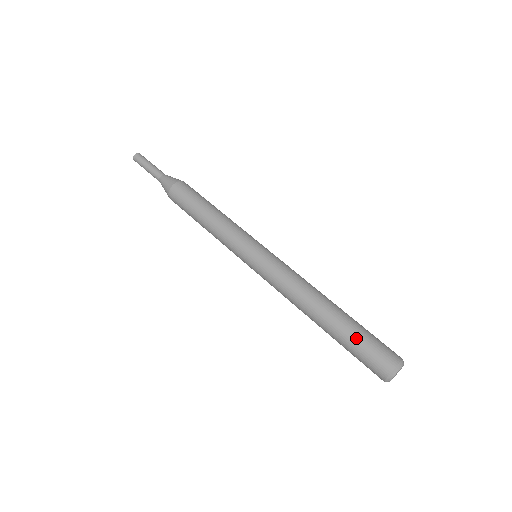
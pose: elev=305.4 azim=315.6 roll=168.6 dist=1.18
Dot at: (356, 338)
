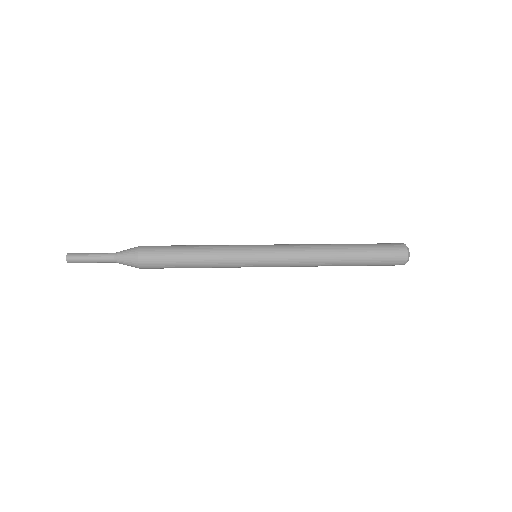
Dot at: occluded
